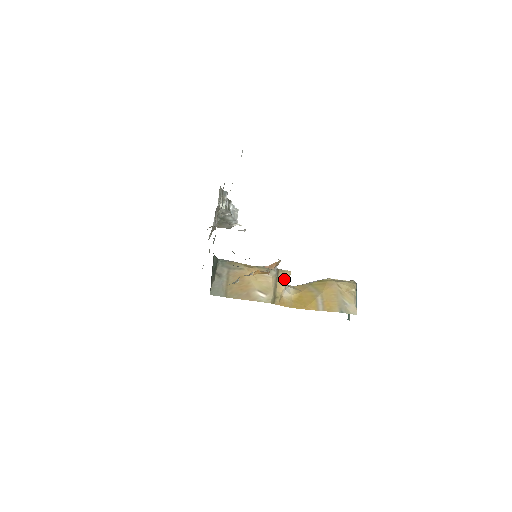
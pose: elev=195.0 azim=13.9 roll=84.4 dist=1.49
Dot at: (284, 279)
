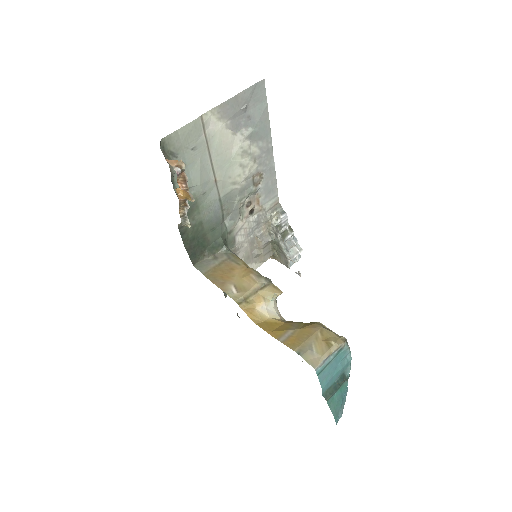
Dot at: (270, 295)
